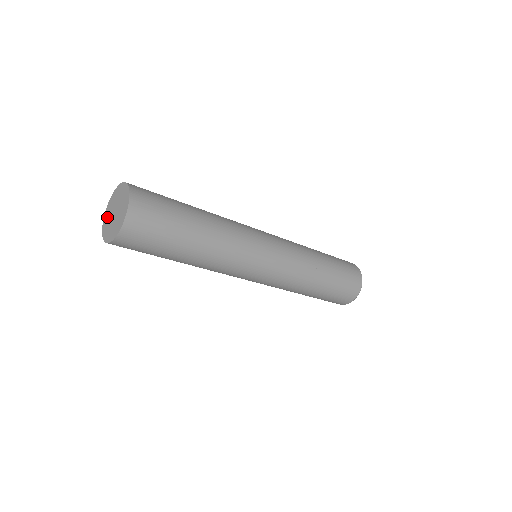
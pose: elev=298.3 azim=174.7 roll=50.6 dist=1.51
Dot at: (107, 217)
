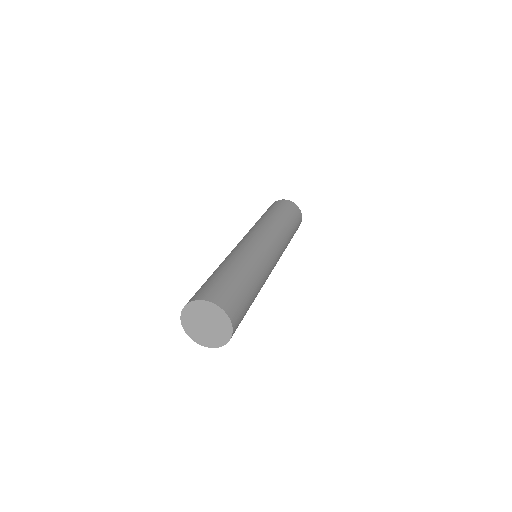
Dot at: (191, 315)
